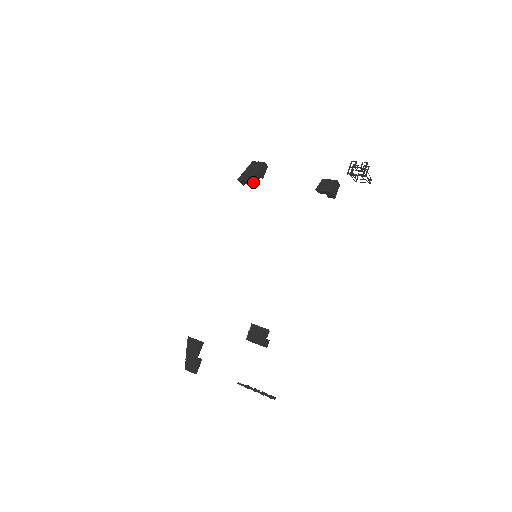
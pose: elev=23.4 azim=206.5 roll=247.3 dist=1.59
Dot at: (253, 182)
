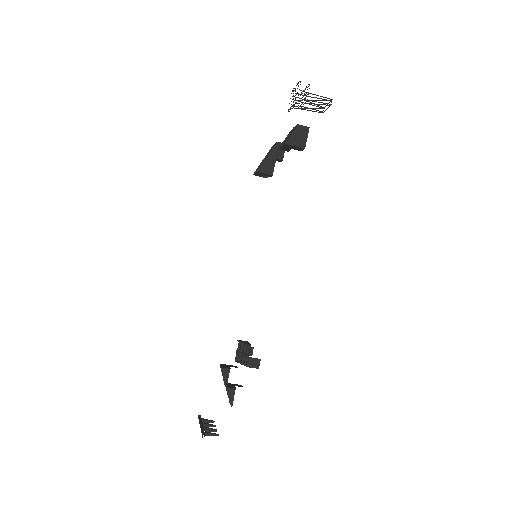
Dot at: (265, 170)
